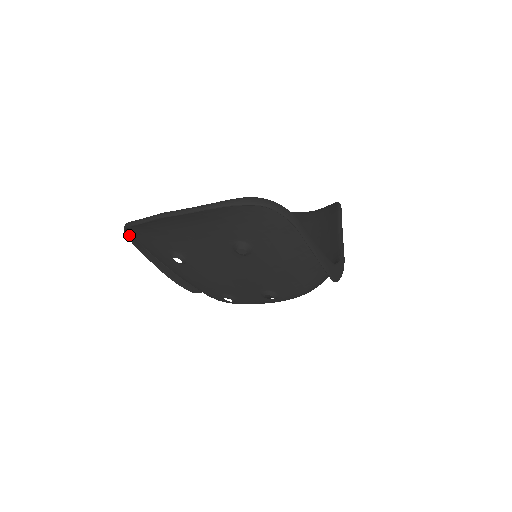
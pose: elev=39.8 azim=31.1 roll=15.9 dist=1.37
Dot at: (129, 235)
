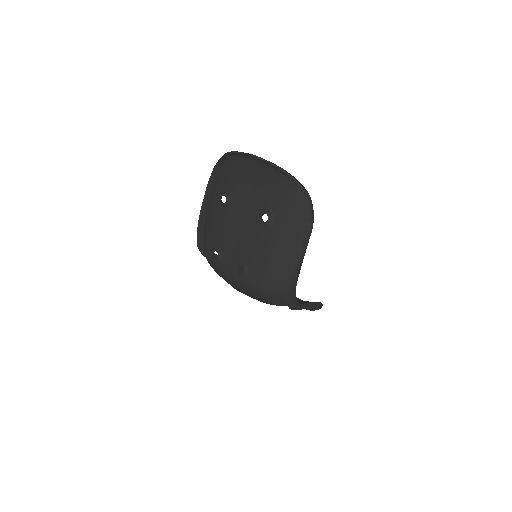
Dot at: (216, 167)
